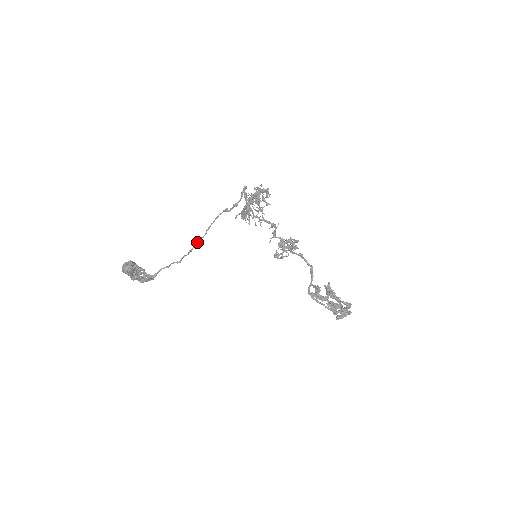
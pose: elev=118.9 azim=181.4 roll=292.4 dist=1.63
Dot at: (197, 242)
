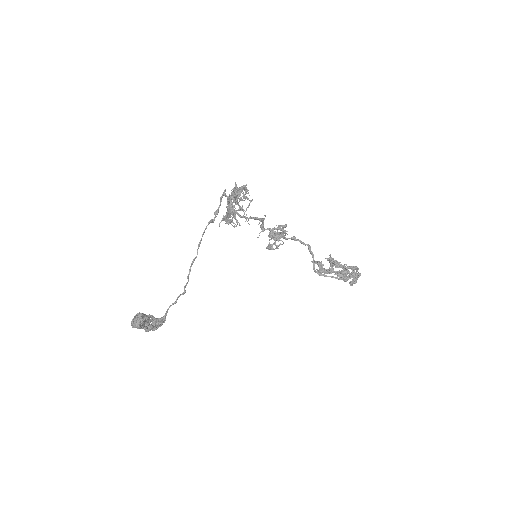
Dot at: (191, 265)
